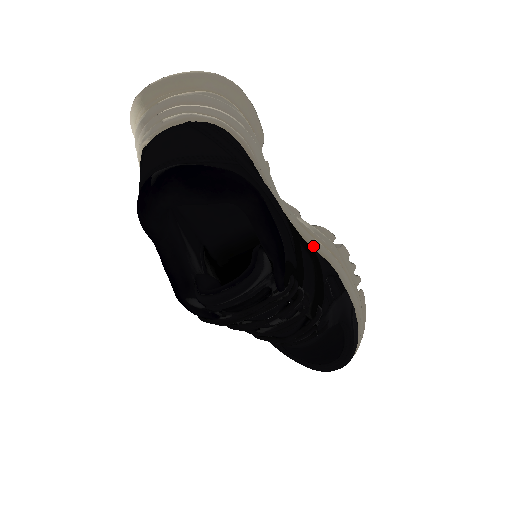
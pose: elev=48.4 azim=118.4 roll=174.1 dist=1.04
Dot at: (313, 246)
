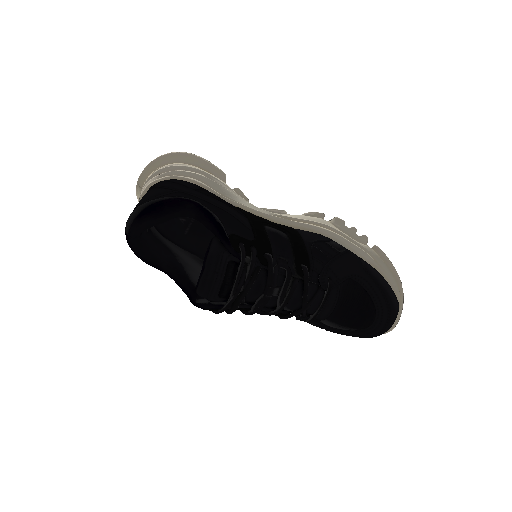
Dot at: (297, 227)
